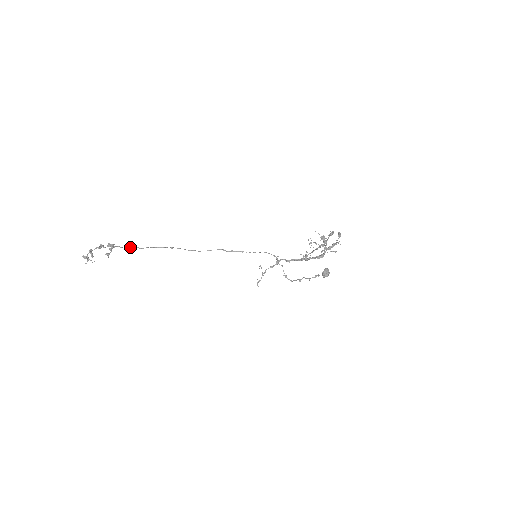
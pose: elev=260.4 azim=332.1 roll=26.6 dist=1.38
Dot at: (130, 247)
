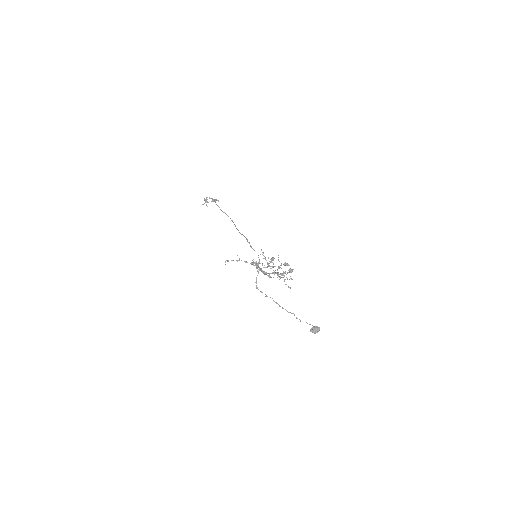
Dot at: (217, 205)
